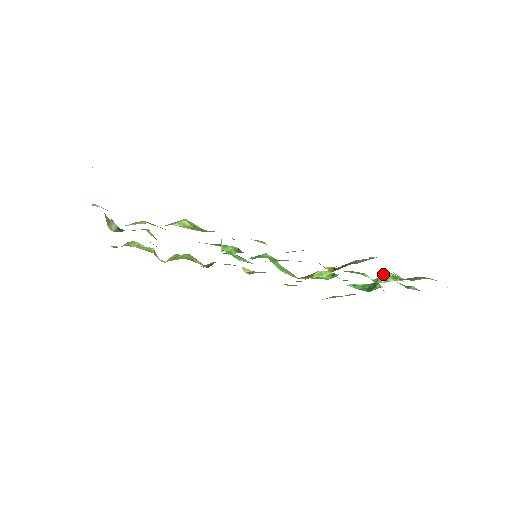
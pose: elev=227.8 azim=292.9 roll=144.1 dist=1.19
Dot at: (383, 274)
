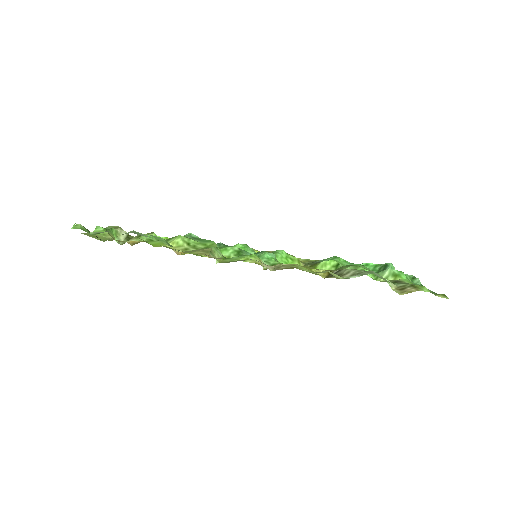
Dot at: occluded
